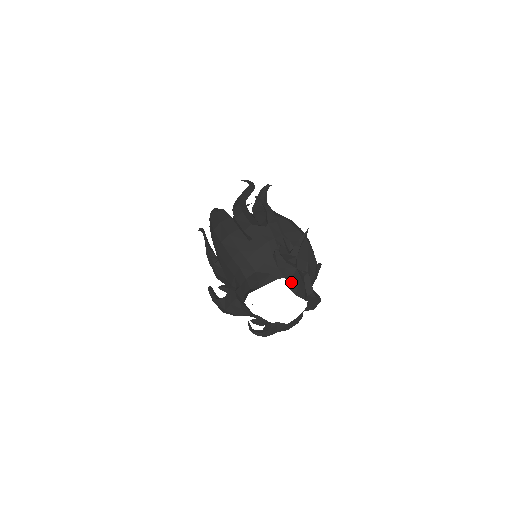
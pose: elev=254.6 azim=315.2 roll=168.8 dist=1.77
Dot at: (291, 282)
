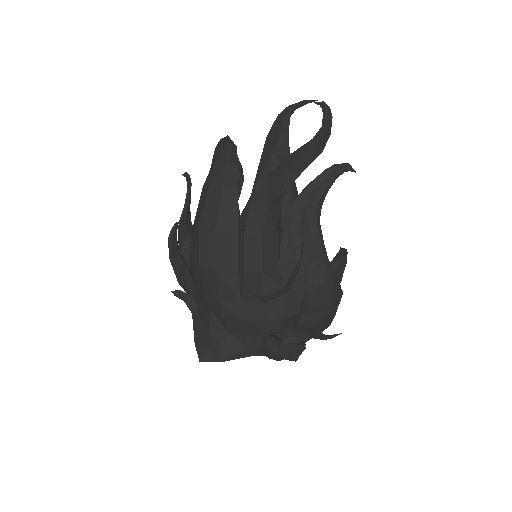
Dot at: occluded
